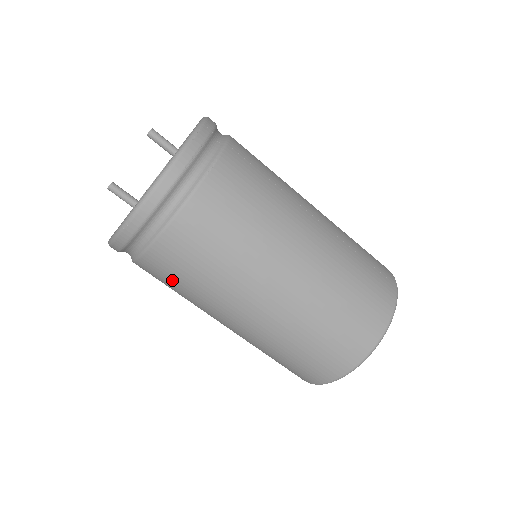
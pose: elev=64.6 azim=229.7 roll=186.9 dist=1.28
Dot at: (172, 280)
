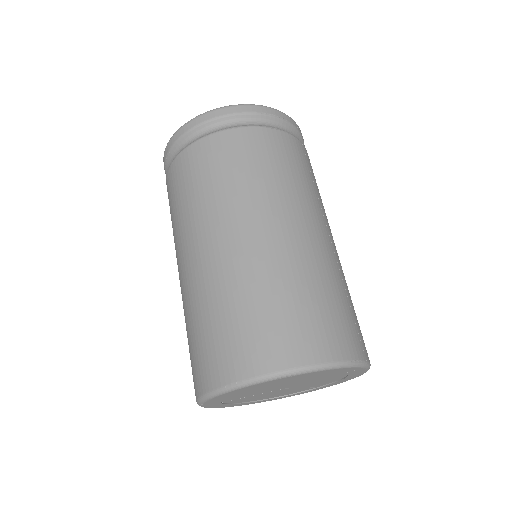
Dot at: (180, 188)
